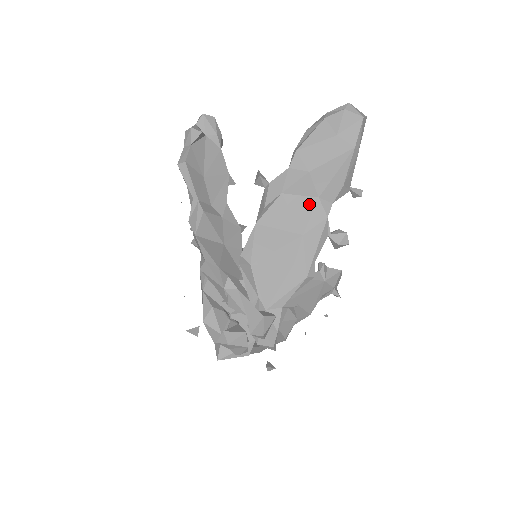
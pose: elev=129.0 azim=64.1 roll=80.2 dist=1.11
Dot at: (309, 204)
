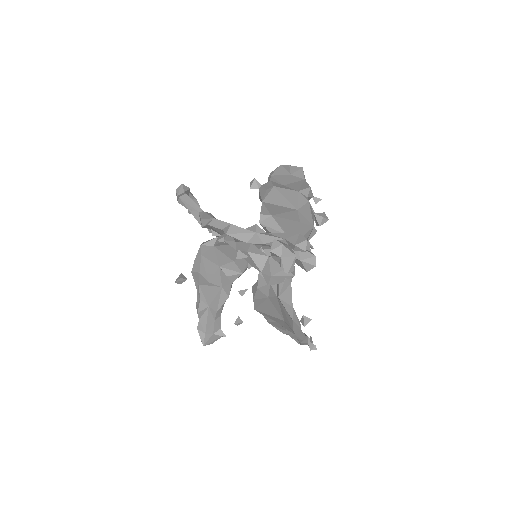
Dot at: (294, 194)
